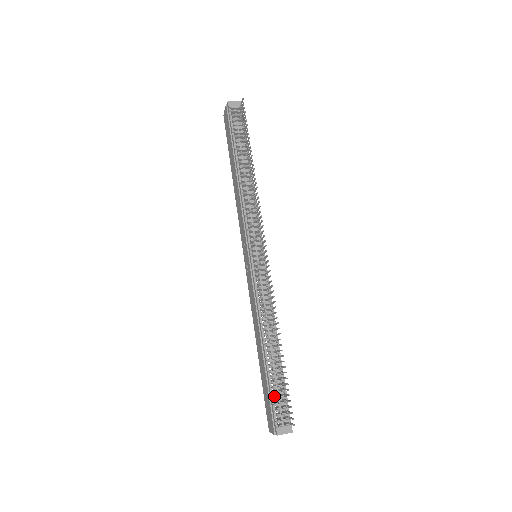
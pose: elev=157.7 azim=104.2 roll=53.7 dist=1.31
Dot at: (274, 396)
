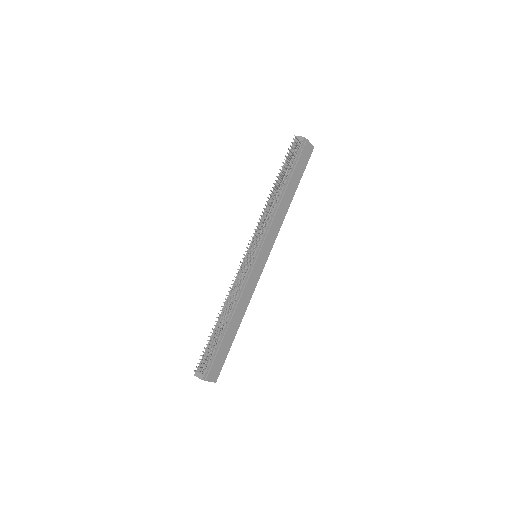
Dot at: occluded
